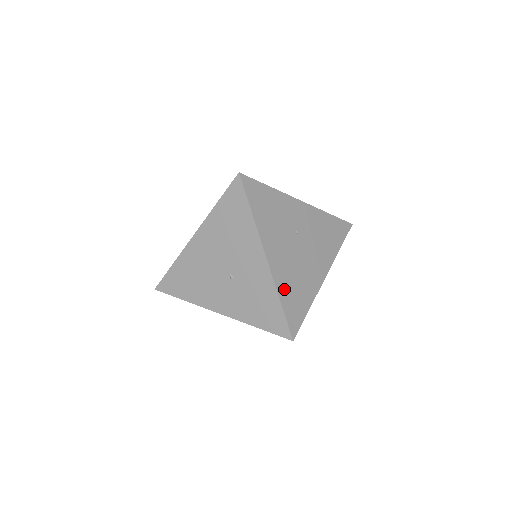
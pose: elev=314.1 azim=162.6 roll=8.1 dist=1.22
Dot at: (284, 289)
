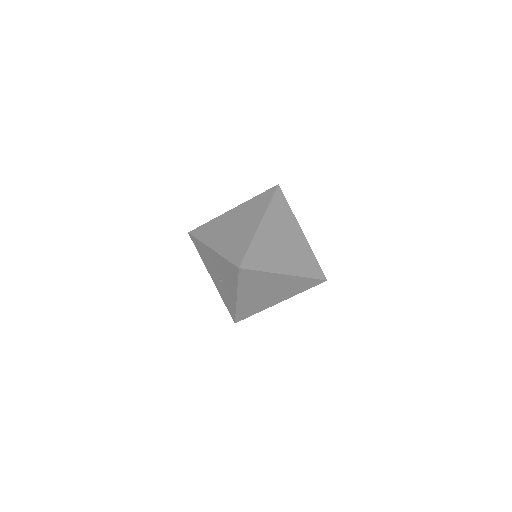
Dot at: (242, 308)
